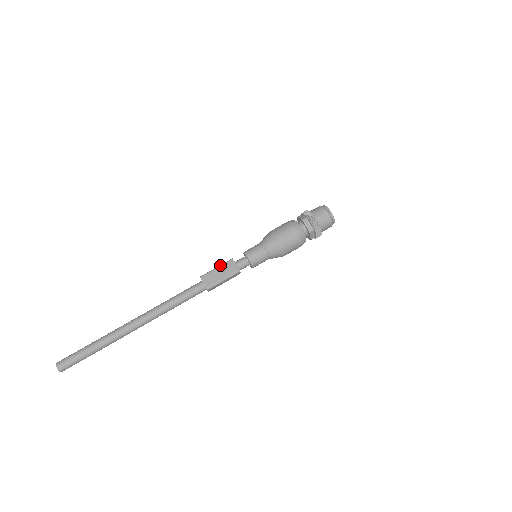
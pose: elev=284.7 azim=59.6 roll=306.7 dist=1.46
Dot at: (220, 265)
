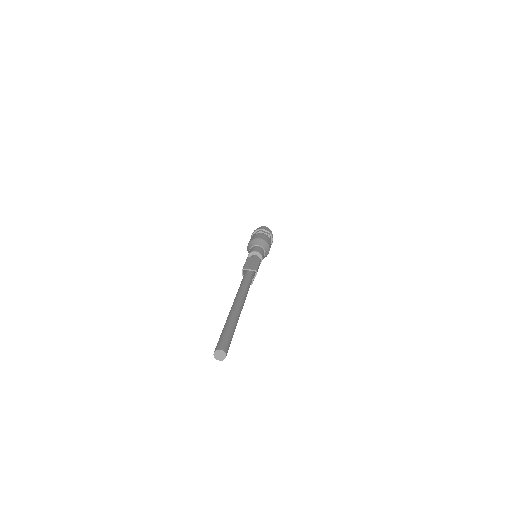
Dot at: (246, 261)
